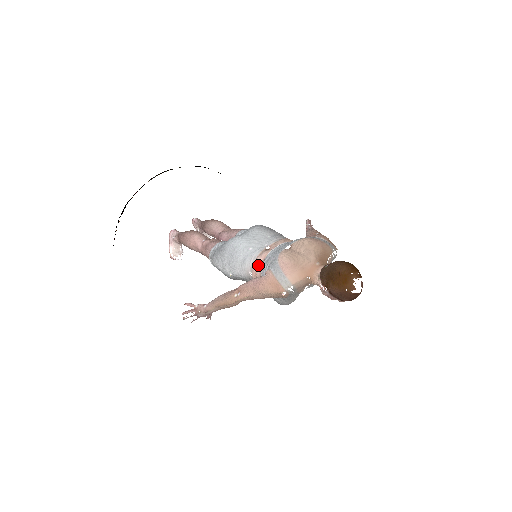
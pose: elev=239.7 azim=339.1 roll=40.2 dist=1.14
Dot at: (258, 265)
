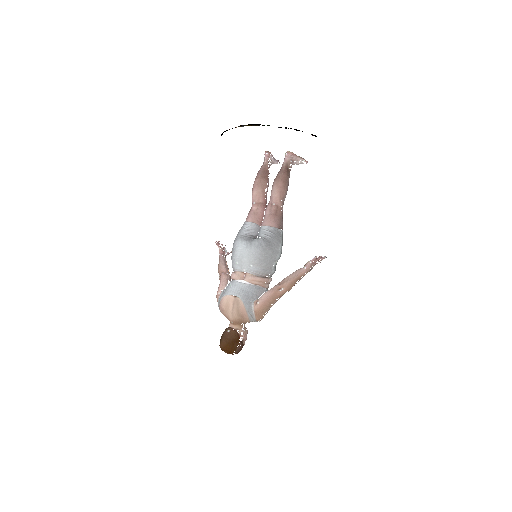
Dot at: (231, 278)
